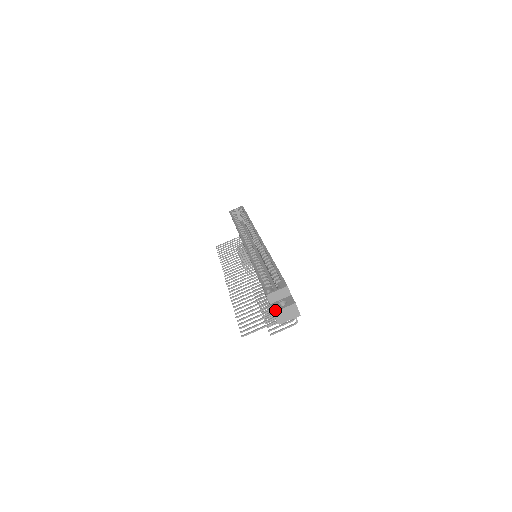
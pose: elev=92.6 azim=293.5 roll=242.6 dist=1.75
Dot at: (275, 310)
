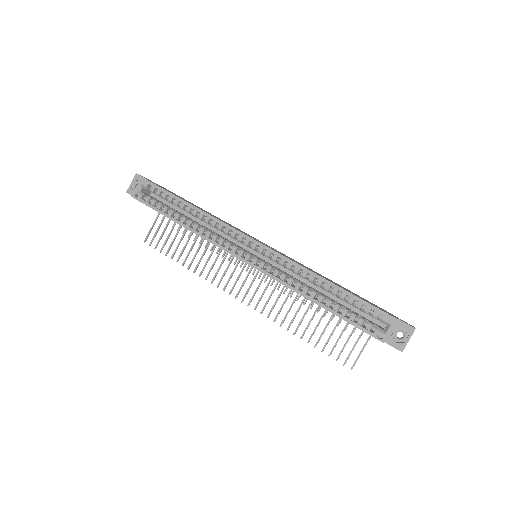
Dot at: (401, 349)
